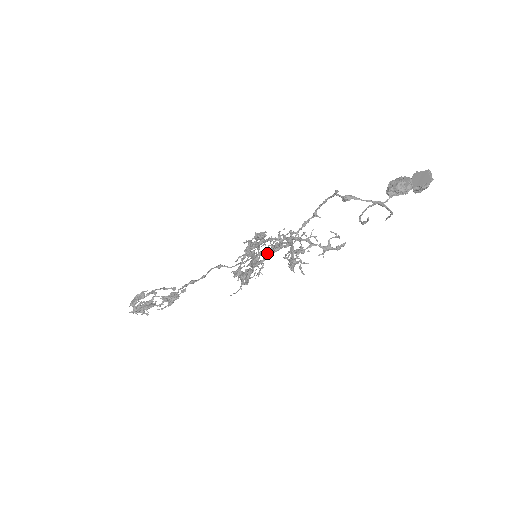
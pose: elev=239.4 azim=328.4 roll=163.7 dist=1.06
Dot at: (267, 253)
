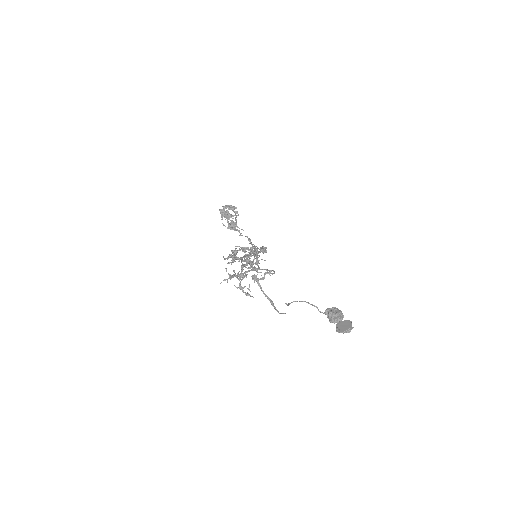
Dot at: occluded
